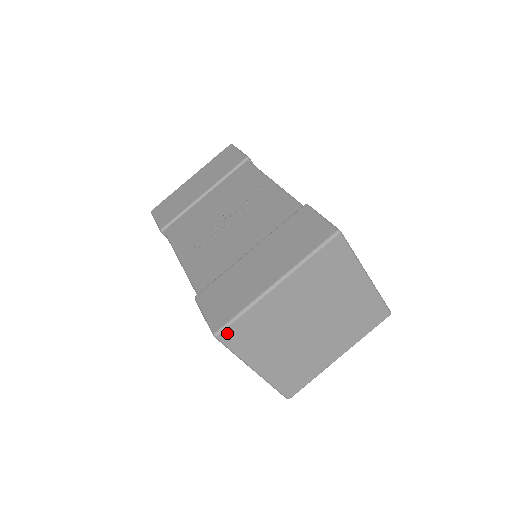
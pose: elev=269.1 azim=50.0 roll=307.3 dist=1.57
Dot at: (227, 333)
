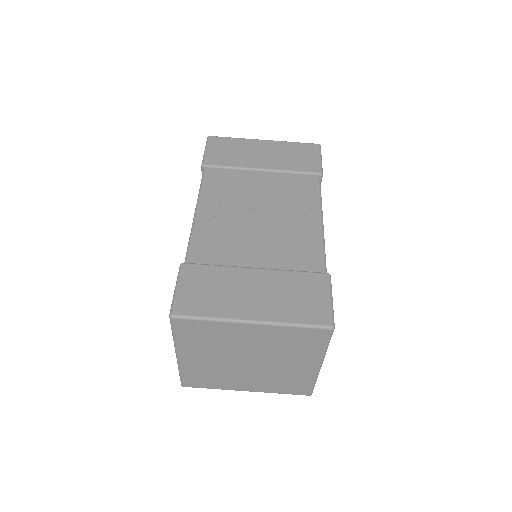
Dot at: (181, 322)
